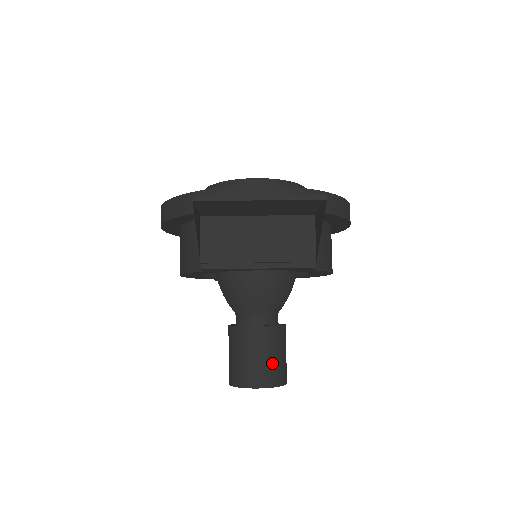
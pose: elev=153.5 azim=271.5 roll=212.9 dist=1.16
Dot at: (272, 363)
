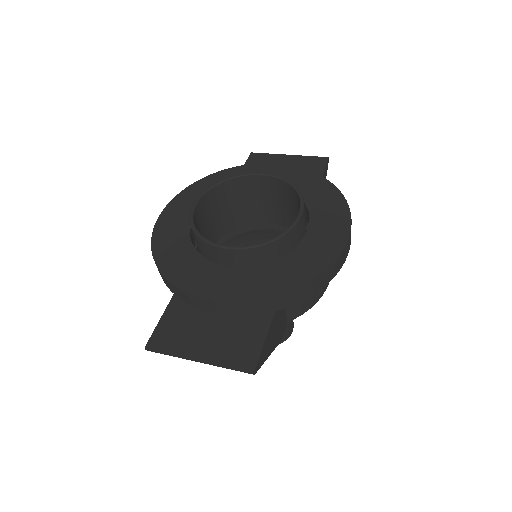
Dot at: occluded
